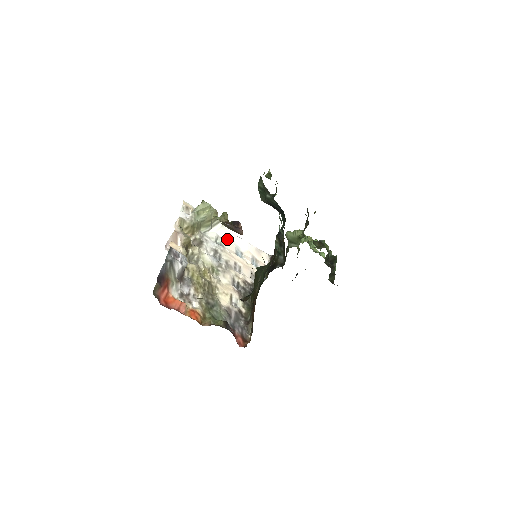
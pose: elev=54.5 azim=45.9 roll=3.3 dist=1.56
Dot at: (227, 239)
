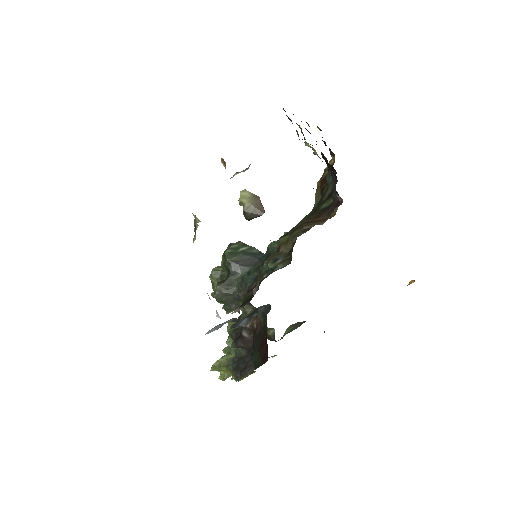
Dot at: occluded
